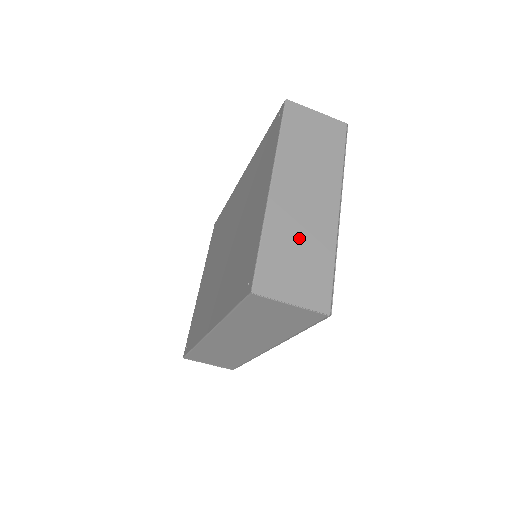
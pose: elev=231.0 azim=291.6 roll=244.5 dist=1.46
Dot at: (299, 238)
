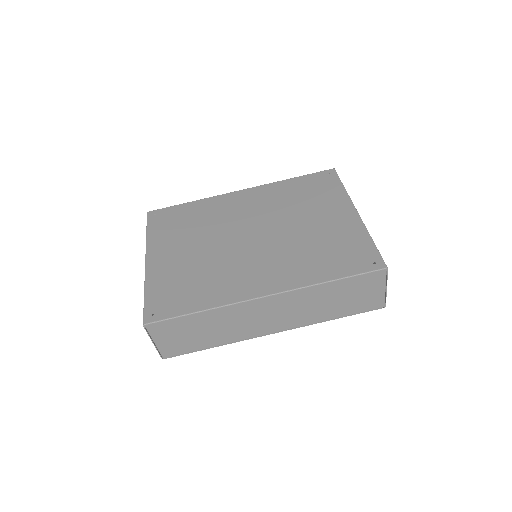
Dot at: occluded
